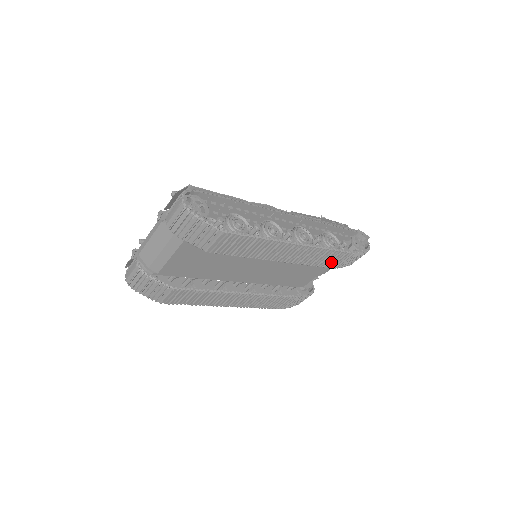
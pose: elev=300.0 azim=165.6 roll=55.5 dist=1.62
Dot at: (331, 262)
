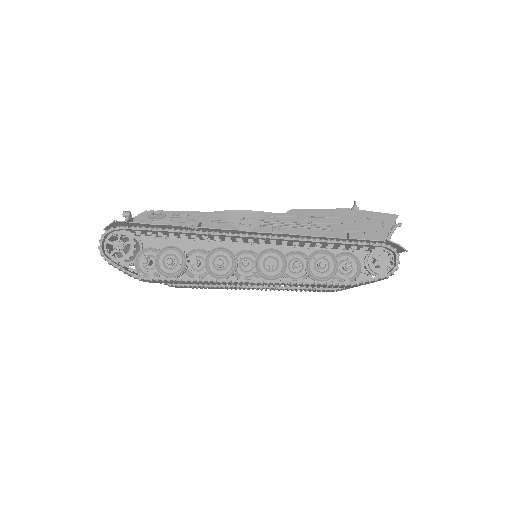
Dot at: (329, 286)
